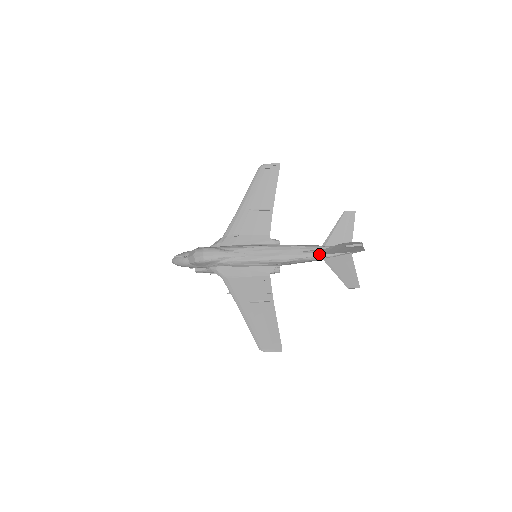
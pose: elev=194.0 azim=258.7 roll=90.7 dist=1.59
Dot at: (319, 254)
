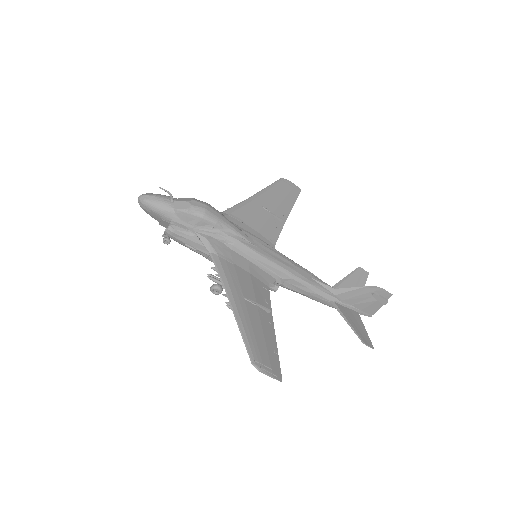
Dot at: (330, 292)
